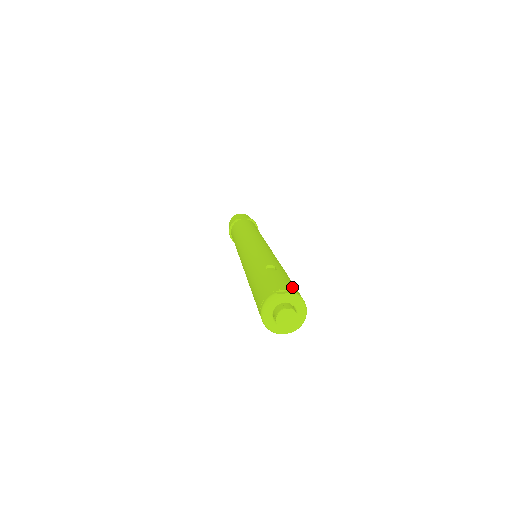
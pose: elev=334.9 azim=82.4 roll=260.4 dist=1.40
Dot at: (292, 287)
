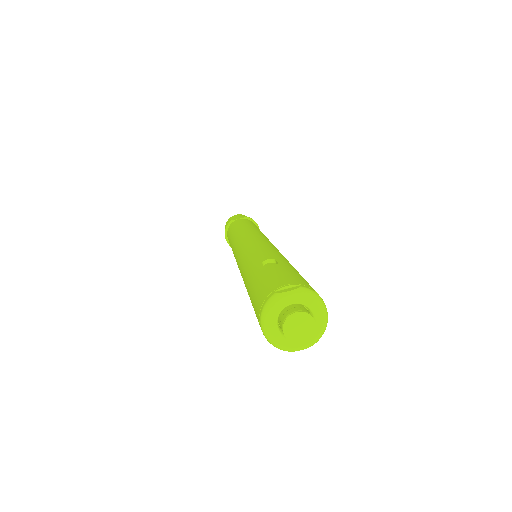
Dot at: (299, 280)
